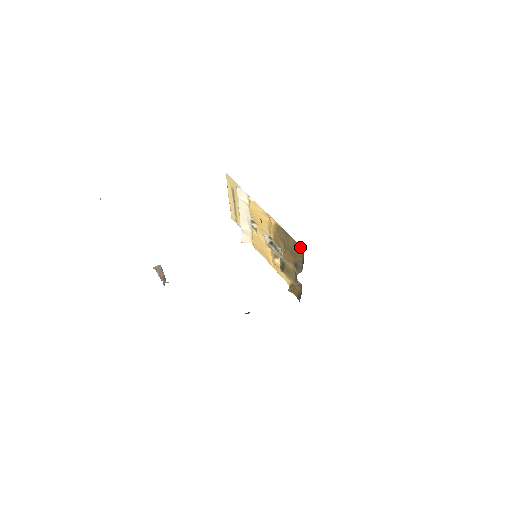
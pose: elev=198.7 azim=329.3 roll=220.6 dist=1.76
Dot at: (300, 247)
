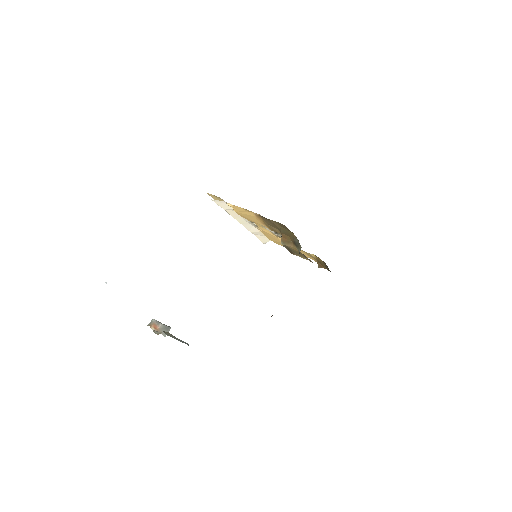
Dot at: (282, 225)
